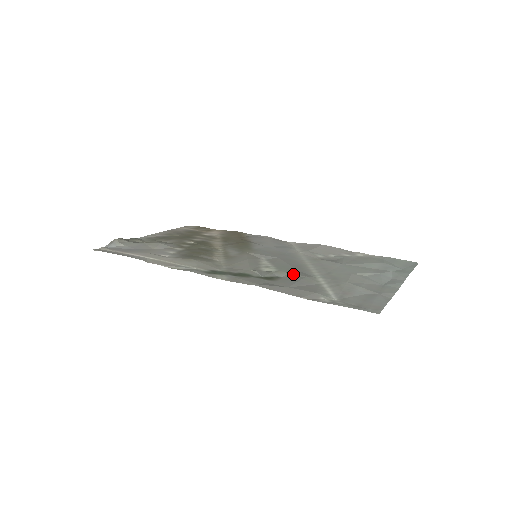
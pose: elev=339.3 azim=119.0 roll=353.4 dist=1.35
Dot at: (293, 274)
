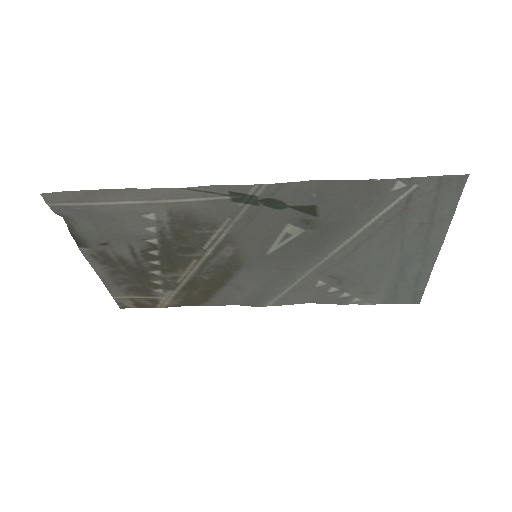
Dot at: (328, 225)
